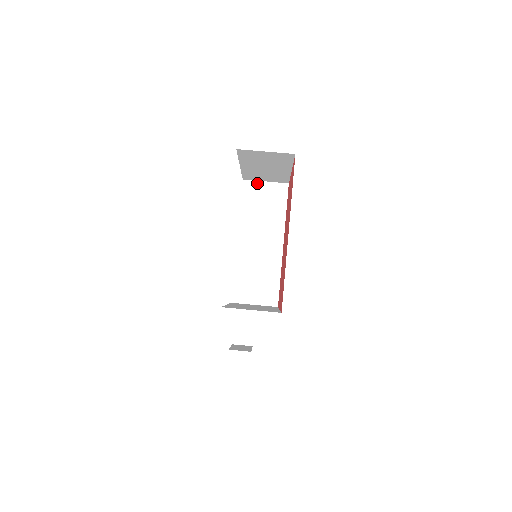
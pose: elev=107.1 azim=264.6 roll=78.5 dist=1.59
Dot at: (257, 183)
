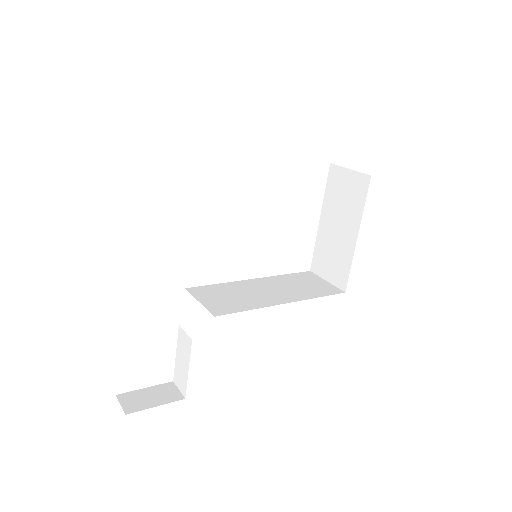
Dot at: (318, 278)
